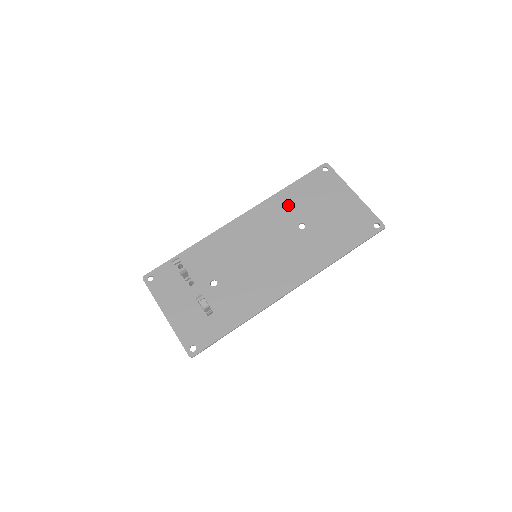
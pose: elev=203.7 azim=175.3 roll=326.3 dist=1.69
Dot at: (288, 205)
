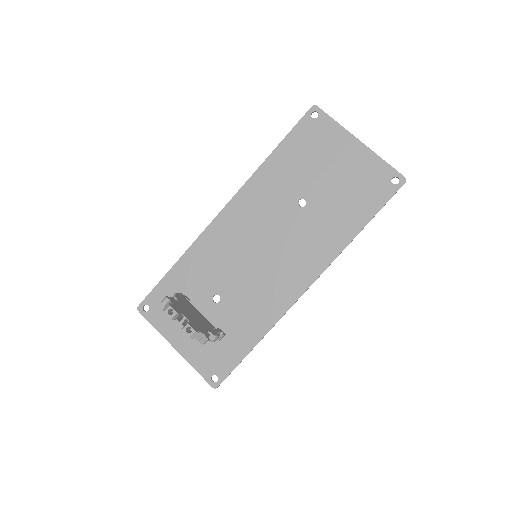
Dot at: (279, 178)
